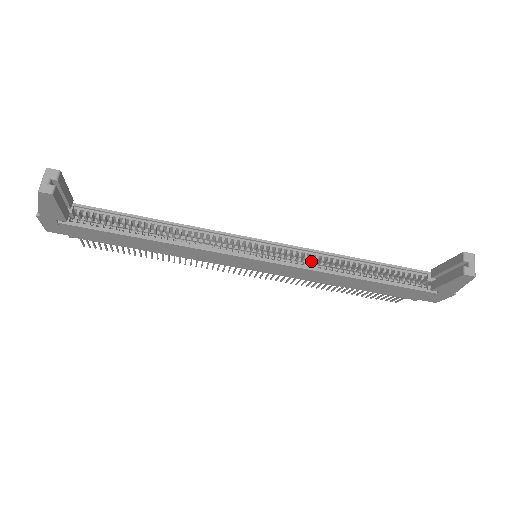
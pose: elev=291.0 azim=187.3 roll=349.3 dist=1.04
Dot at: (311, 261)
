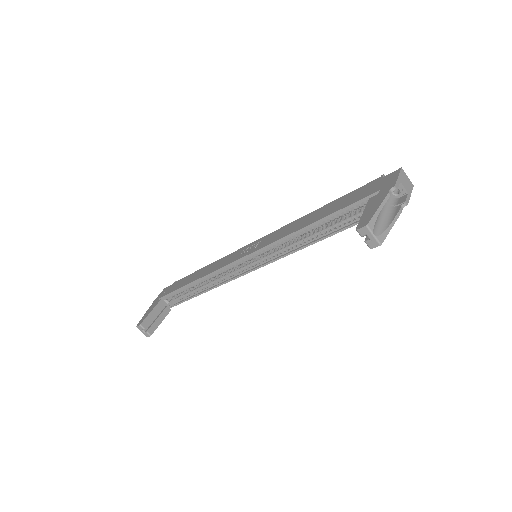
Dot at: occluded
